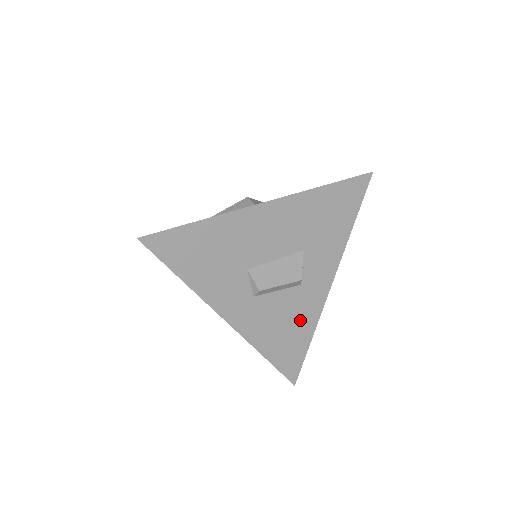
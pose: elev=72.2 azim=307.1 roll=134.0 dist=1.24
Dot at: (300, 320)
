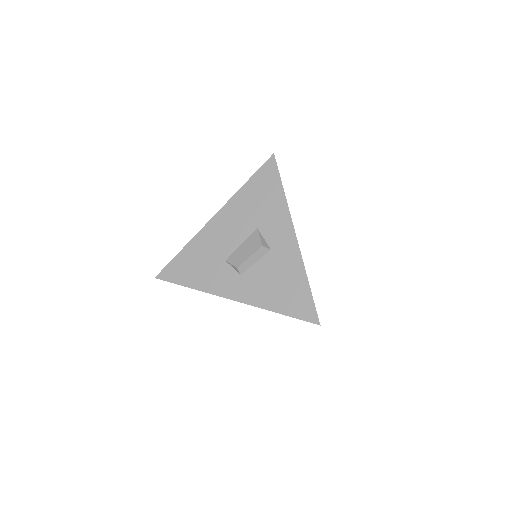
Dot at: (288, 274)
